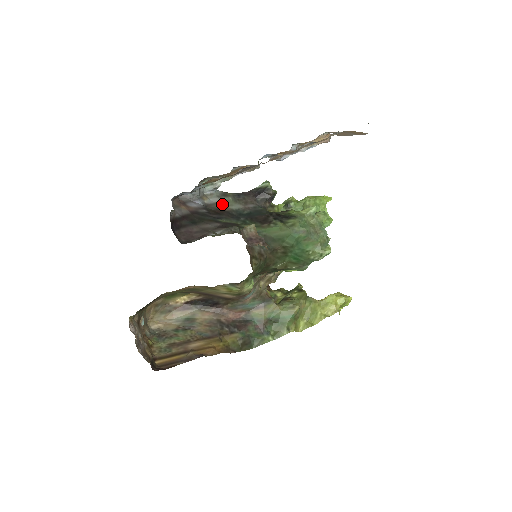
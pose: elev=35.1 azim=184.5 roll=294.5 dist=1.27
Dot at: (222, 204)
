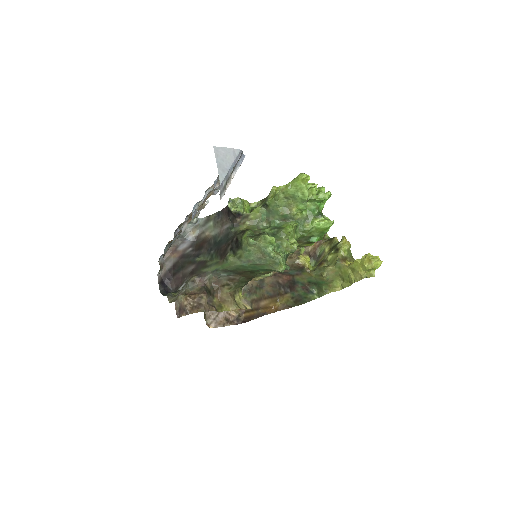
Dot at: (205, 233)
